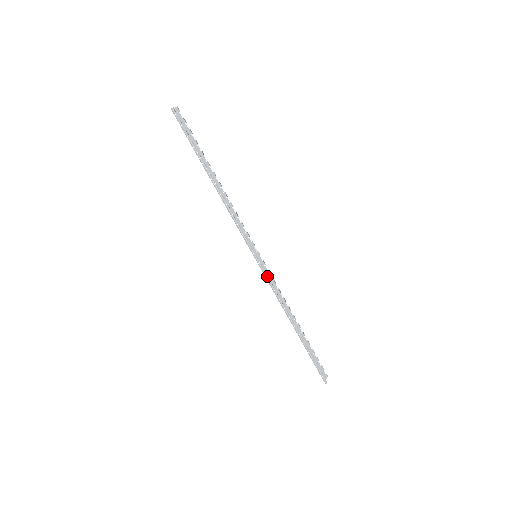
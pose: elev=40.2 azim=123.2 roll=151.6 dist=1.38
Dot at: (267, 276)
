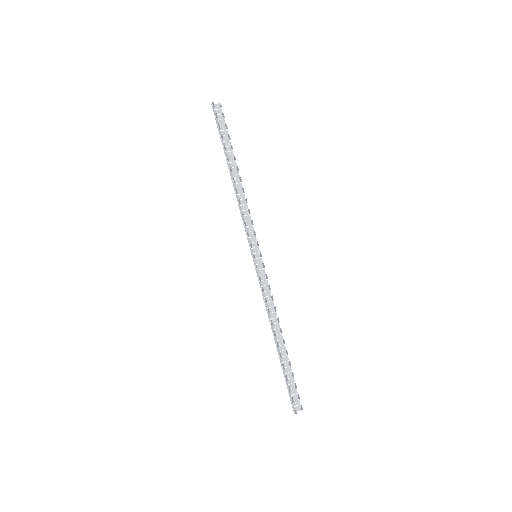
Dot at: (259, 278)
